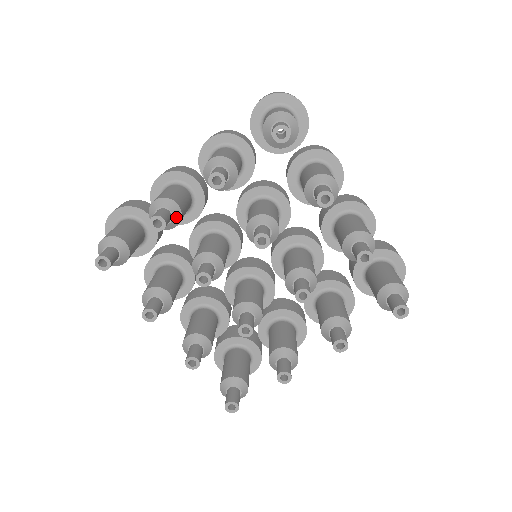
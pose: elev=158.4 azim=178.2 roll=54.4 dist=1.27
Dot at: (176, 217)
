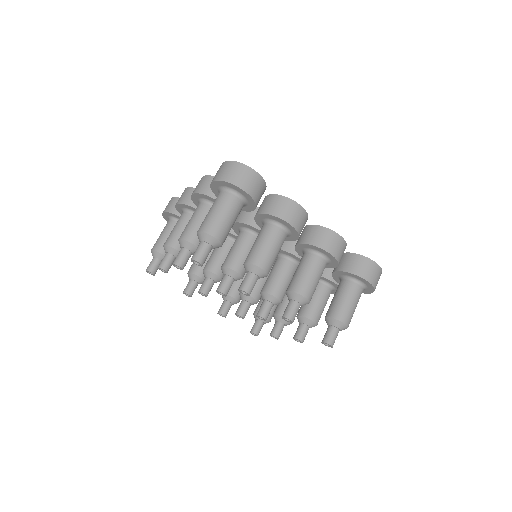
Dot at: occluded
